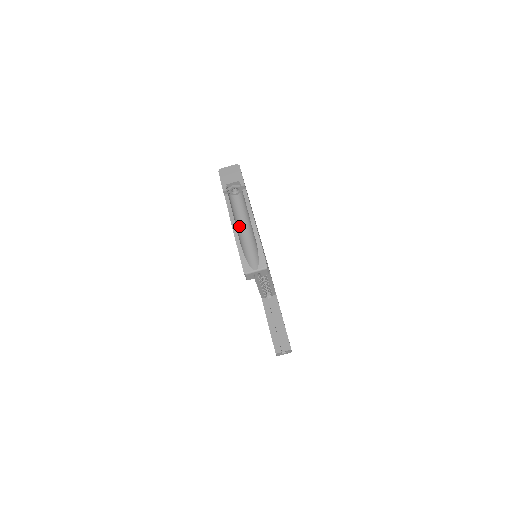
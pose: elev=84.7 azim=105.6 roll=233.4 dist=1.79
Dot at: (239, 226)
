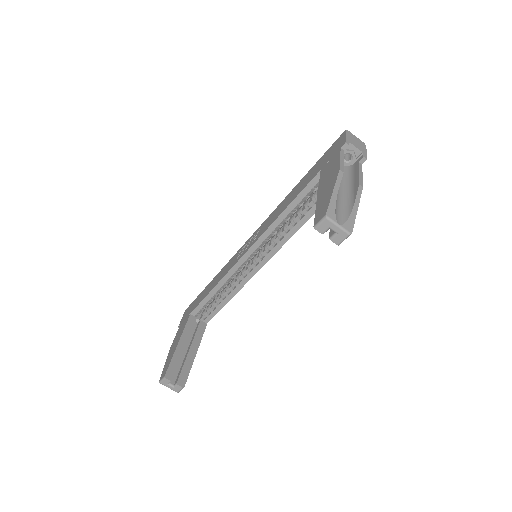
Dot at: occluded
